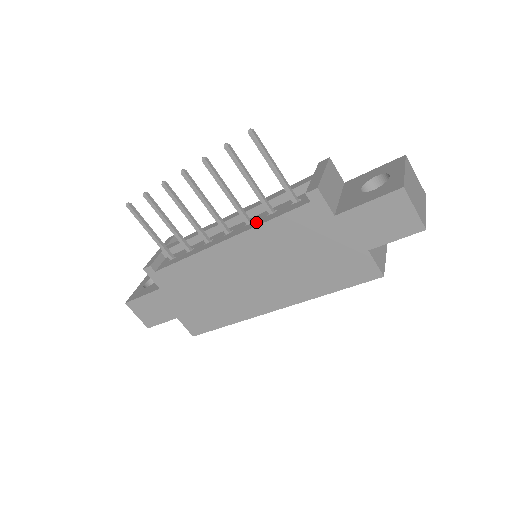
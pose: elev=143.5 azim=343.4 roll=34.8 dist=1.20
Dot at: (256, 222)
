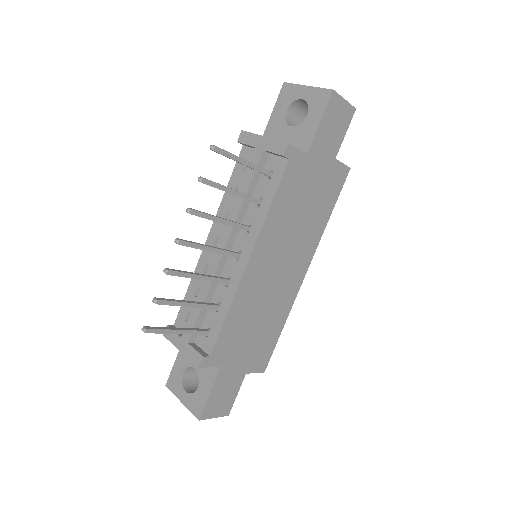
Dot at: (257, 220)
